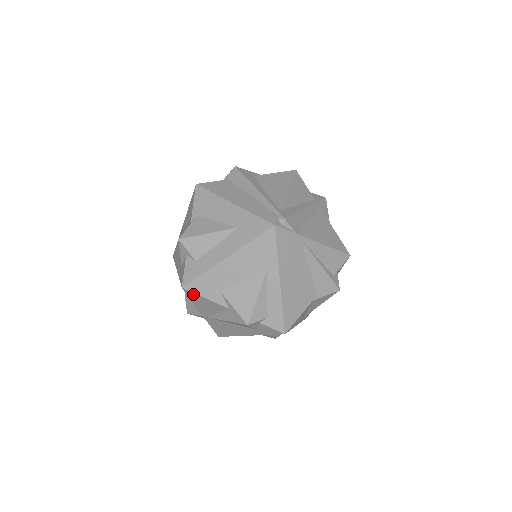
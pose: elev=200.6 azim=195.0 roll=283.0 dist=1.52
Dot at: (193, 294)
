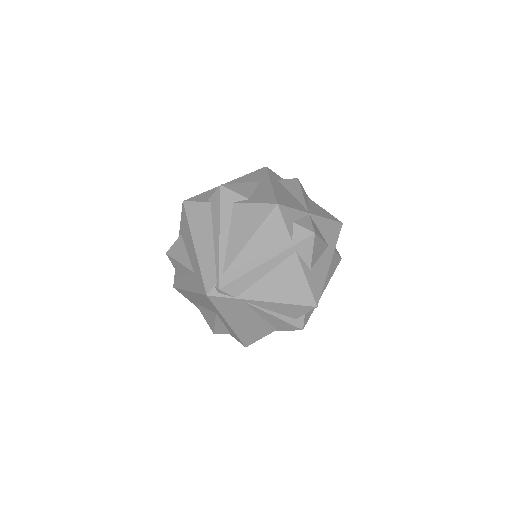
Dot at: occluded
